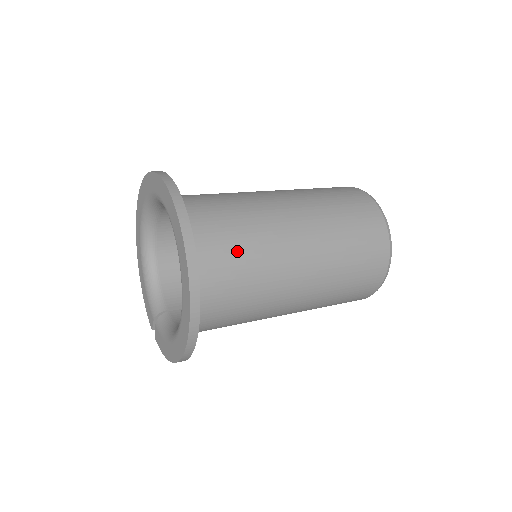
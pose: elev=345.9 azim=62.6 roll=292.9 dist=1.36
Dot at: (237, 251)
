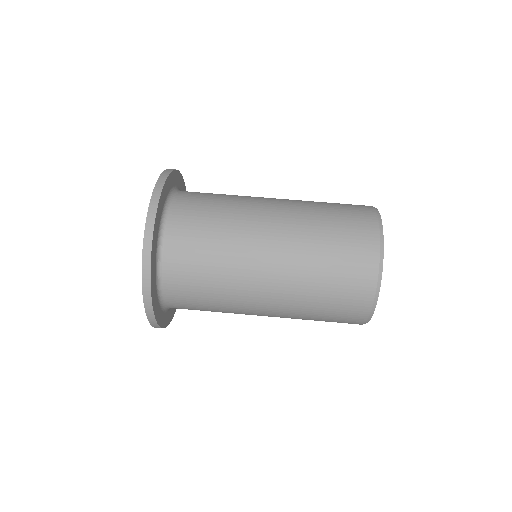
Dot at: (203, 306)
